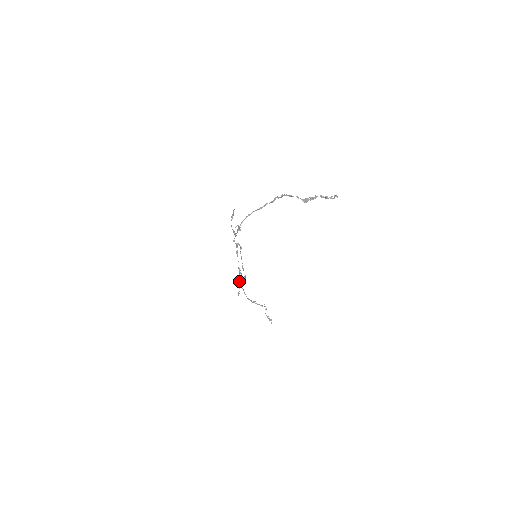
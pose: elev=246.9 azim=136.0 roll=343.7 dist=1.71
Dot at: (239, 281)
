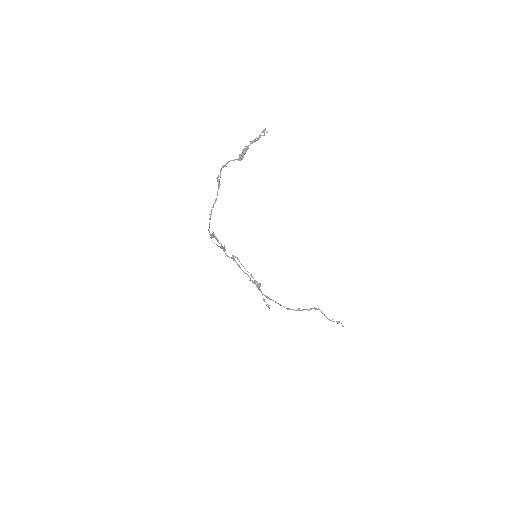
Dot at: occluded
